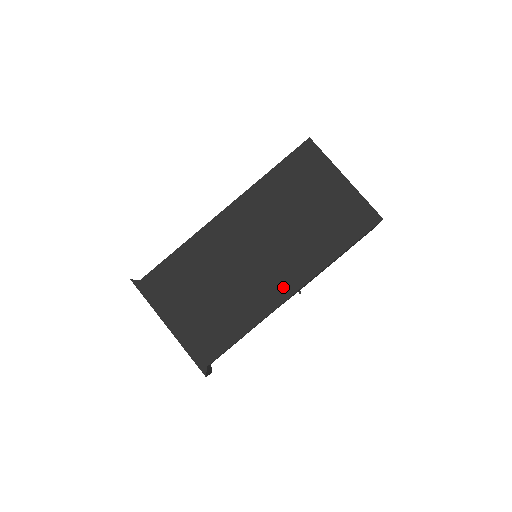
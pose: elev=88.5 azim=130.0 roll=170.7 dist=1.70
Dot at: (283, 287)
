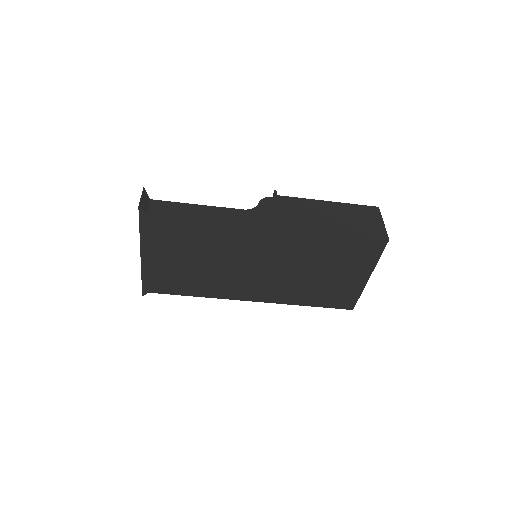
Dot at: (251, 294)
